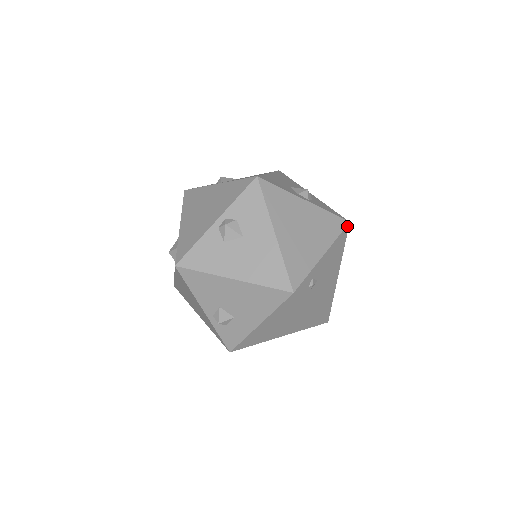
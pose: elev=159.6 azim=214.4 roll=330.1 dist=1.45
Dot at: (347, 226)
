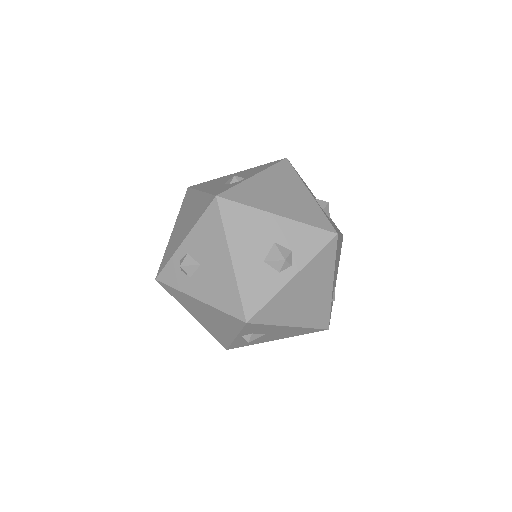
Dot at: (337, 239)
